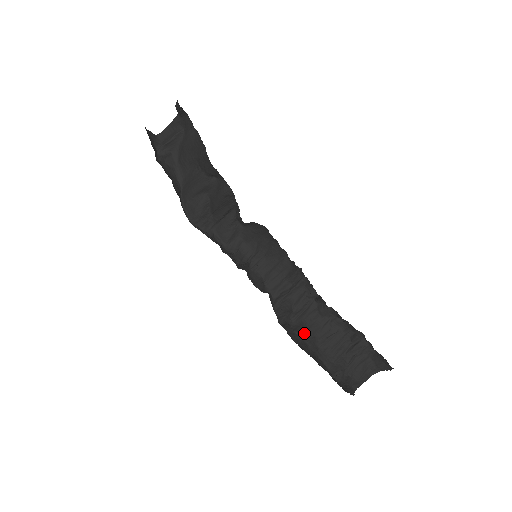
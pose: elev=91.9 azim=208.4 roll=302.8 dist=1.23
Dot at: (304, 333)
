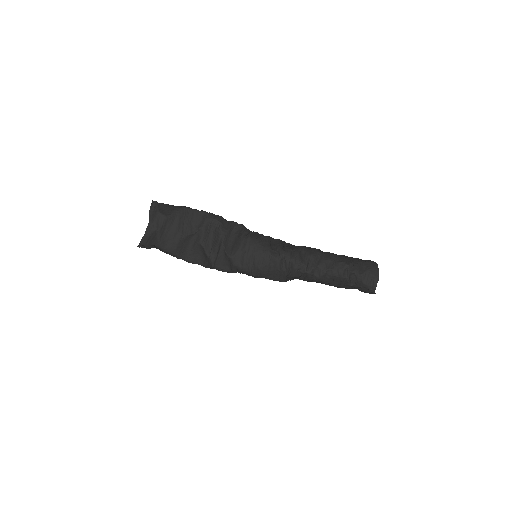
Dot at: (320, 282)
